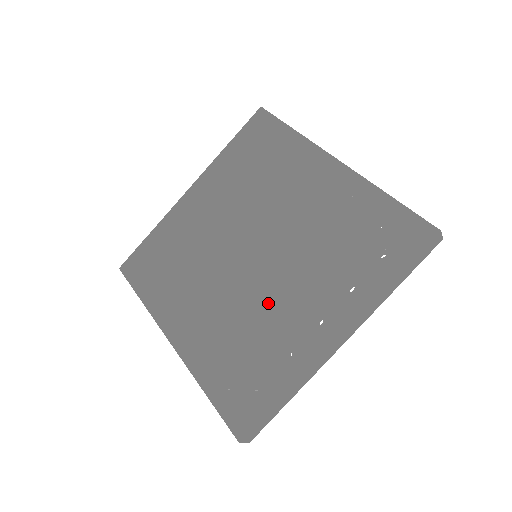
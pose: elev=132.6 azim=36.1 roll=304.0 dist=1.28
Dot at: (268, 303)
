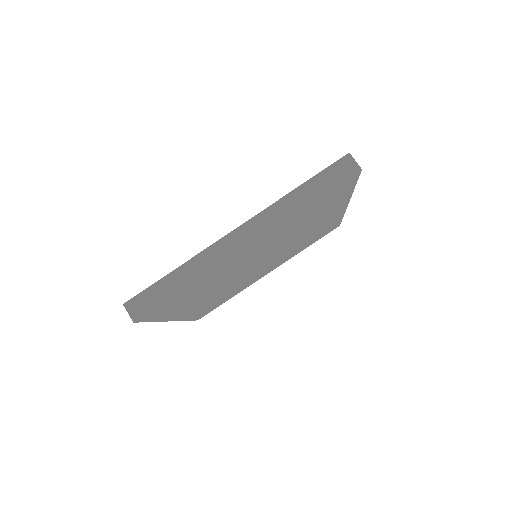
Dot at: occluded
